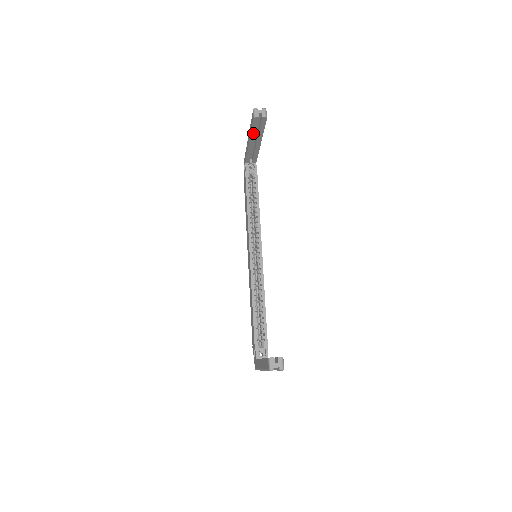
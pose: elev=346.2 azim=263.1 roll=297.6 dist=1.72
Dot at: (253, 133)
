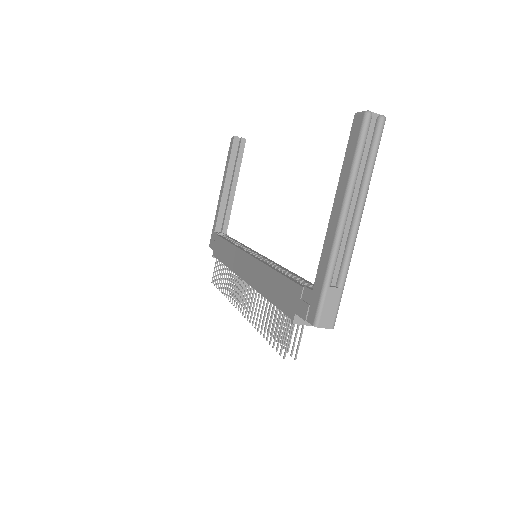
Dot at: (230, 166)
